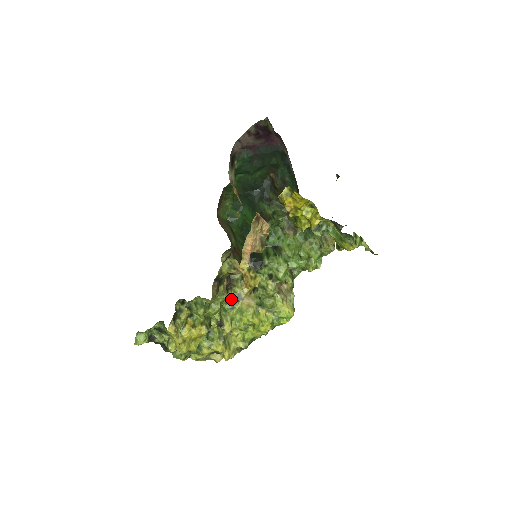
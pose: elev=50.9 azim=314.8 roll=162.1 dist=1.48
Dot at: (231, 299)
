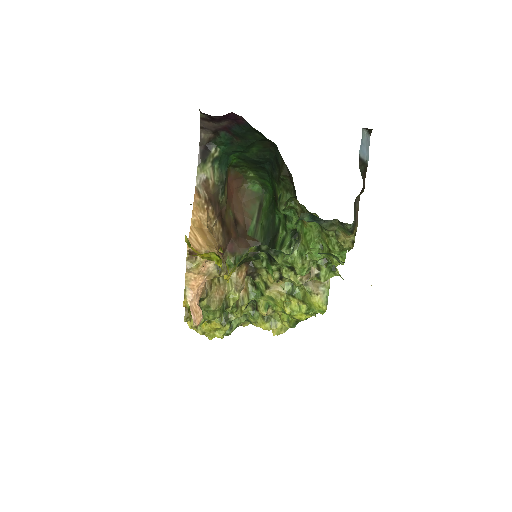
Dot at: (260, 286)
